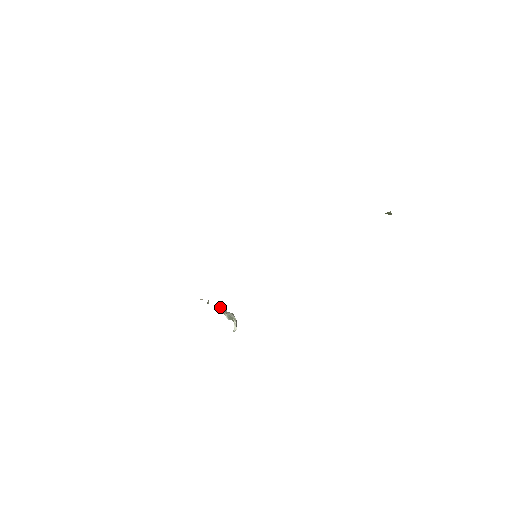
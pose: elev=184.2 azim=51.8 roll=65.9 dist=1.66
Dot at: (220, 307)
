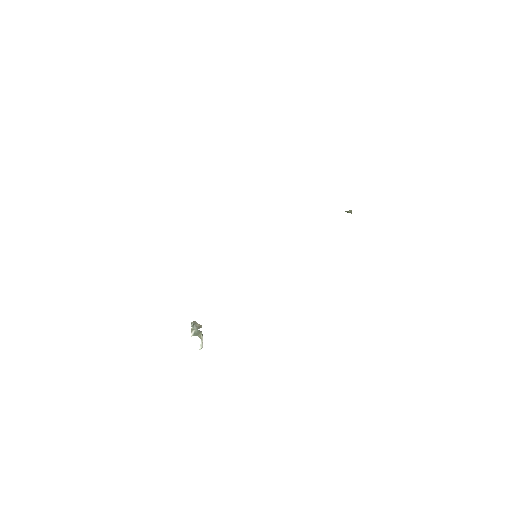
Dot at: (195, 322)
